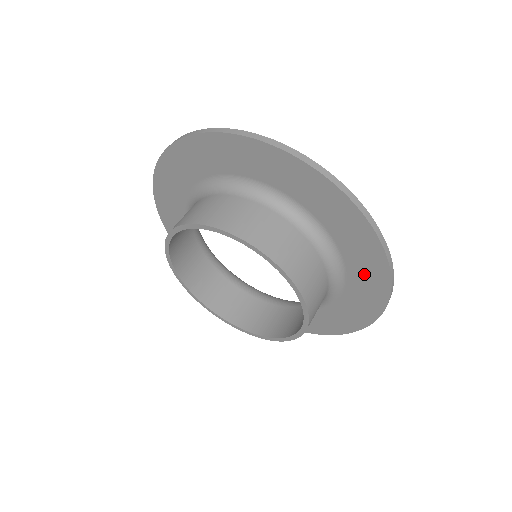
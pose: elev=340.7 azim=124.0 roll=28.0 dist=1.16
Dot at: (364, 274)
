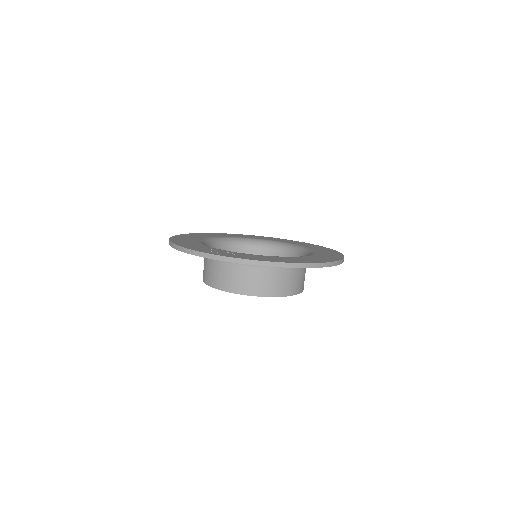
Dot at: occluded
